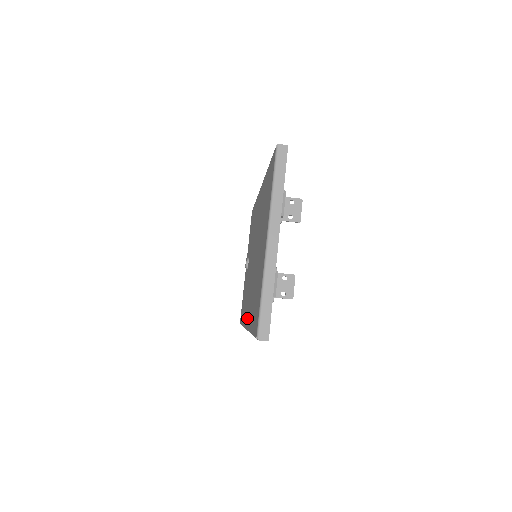
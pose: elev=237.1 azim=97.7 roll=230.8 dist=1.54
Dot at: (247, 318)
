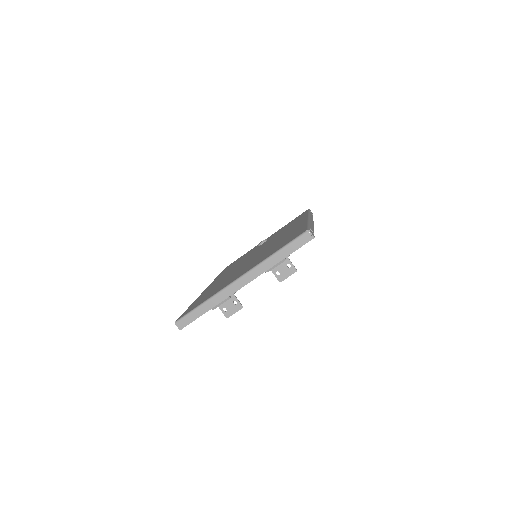
Dot at: (211, 285)
